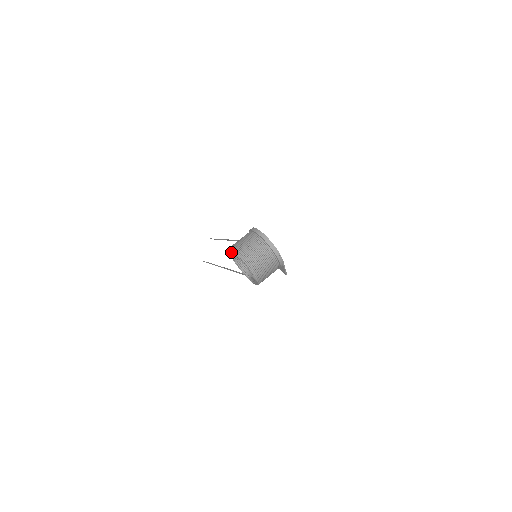
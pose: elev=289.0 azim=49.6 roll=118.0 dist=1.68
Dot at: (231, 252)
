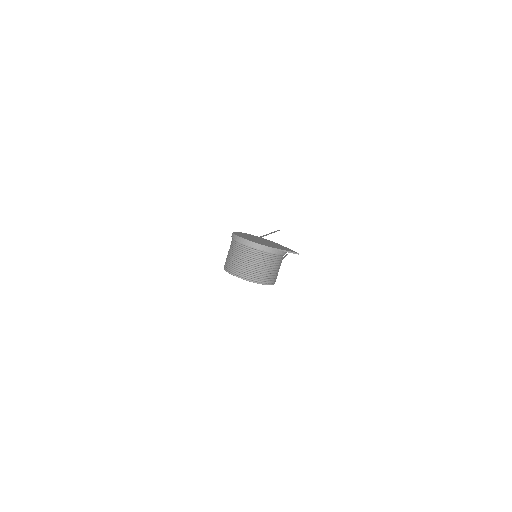
Dot at: occluded
